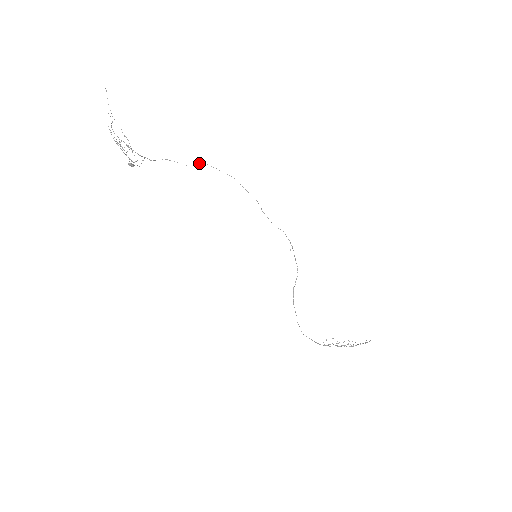
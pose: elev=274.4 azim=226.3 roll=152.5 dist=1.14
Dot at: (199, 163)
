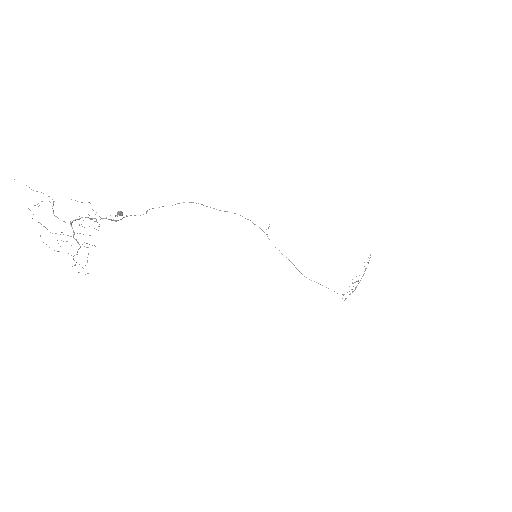
Dot at: (147, 210)
